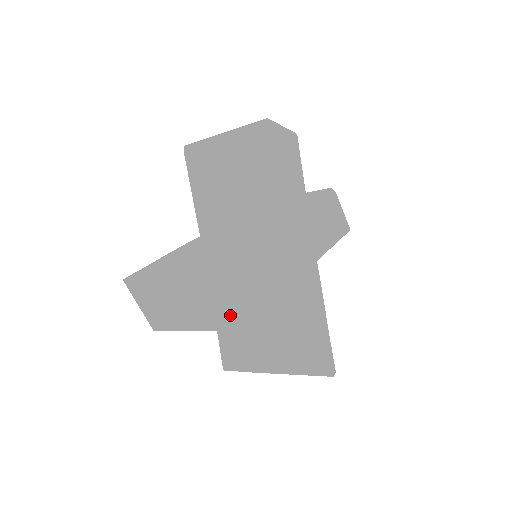
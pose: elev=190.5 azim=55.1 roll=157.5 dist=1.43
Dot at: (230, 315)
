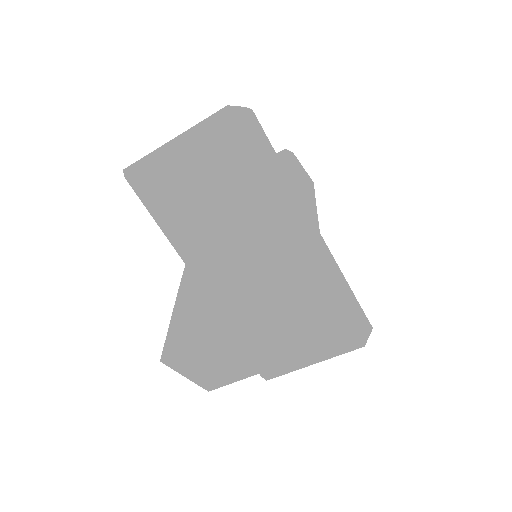
Dot at: (309, 343)
